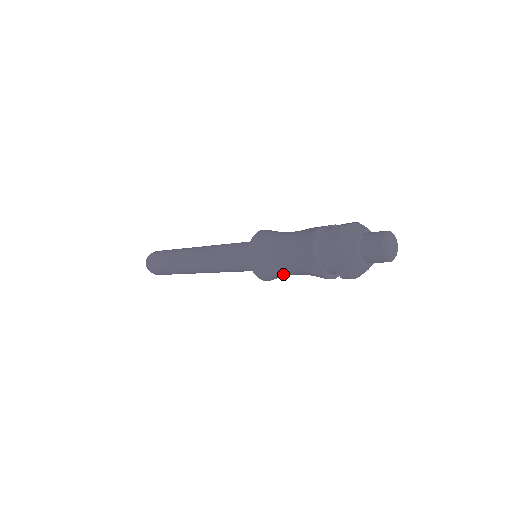
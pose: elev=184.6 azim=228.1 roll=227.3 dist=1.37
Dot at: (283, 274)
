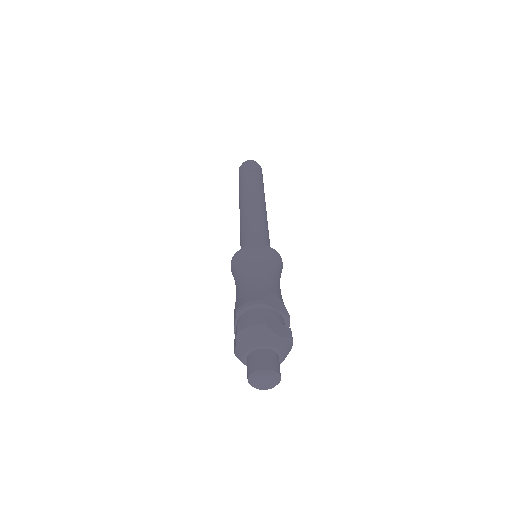
Dot at: occluded
